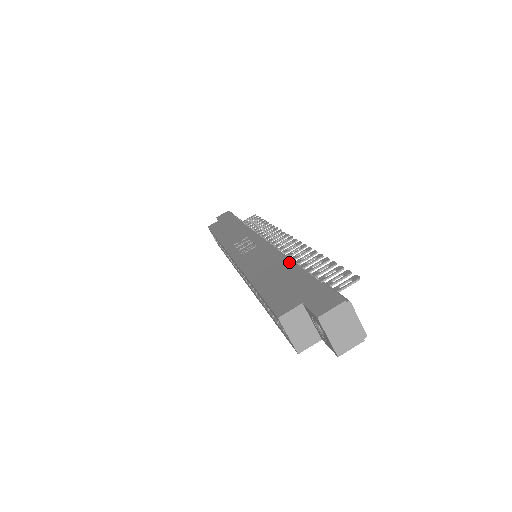
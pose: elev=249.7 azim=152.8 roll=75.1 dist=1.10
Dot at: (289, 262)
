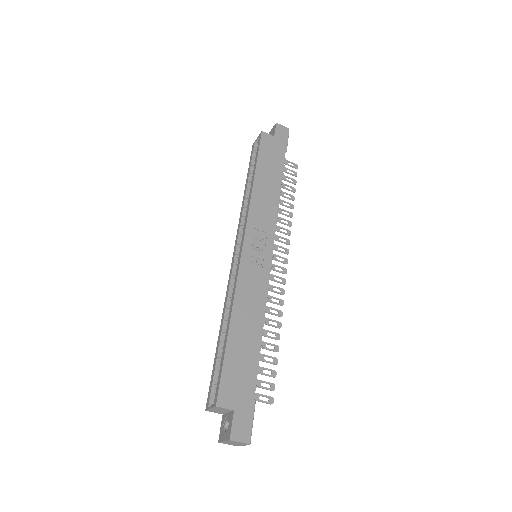
Dot at: (259, 340)
